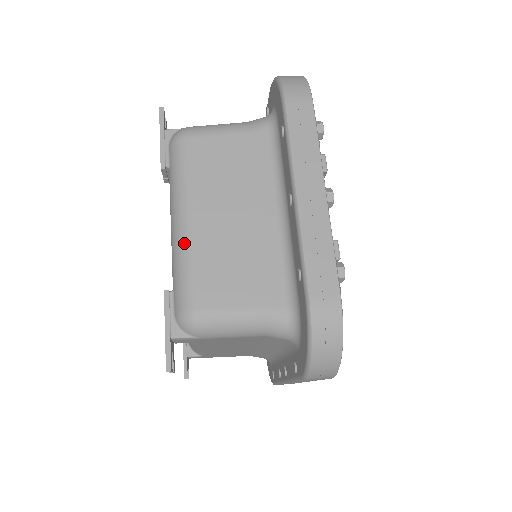
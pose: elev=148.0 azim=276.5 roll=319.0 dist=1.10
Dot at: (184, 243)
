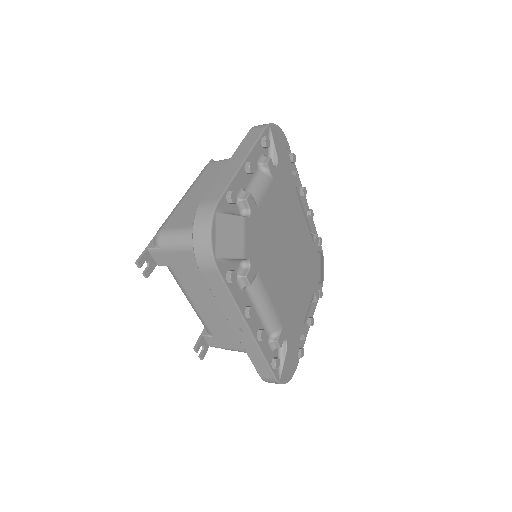
Dot at: (177, 204)
